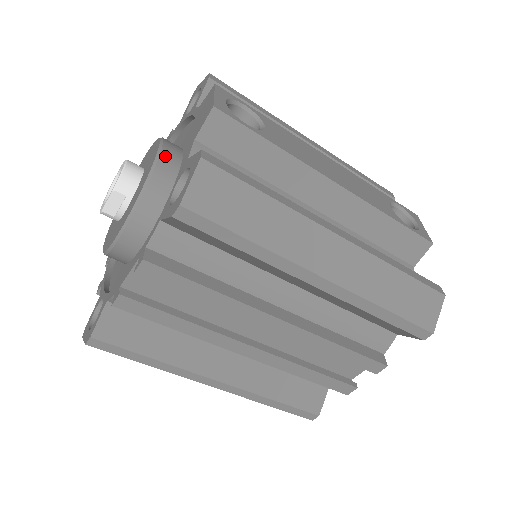
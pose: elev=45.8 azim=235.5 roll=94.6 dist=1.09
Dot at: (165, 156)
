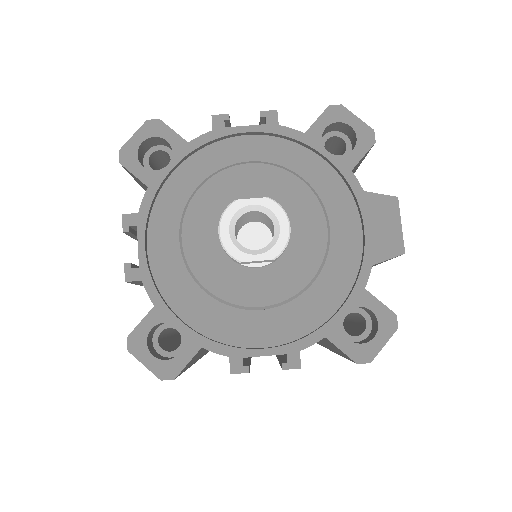
Dot at: (329, 244)
